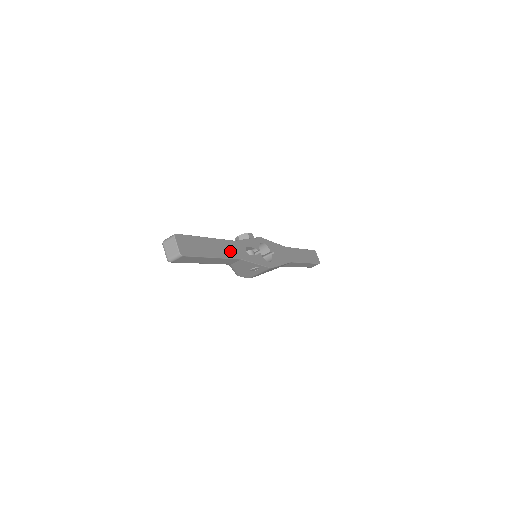
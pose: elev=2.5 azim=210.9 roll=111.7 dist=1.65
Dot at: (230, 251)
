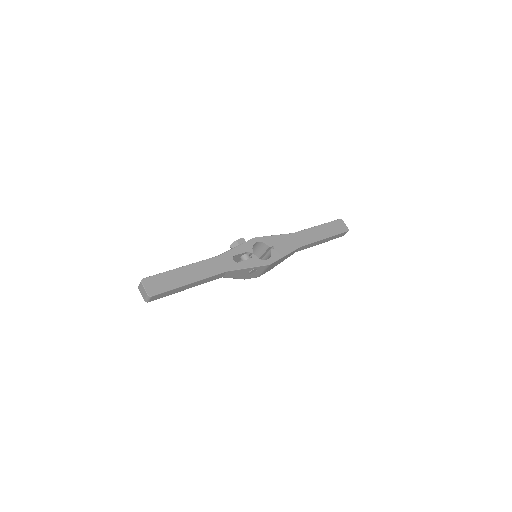
Dot at: (212, 269)
